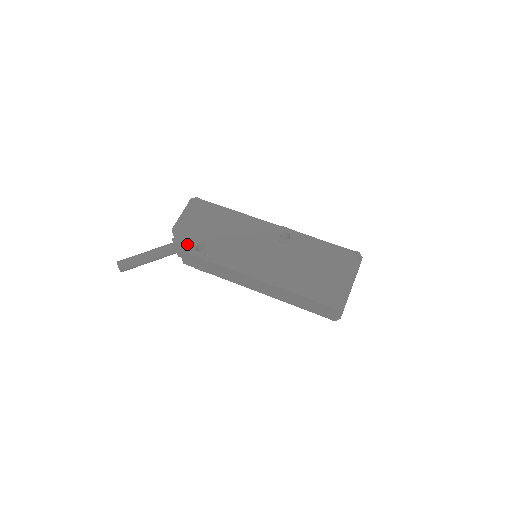
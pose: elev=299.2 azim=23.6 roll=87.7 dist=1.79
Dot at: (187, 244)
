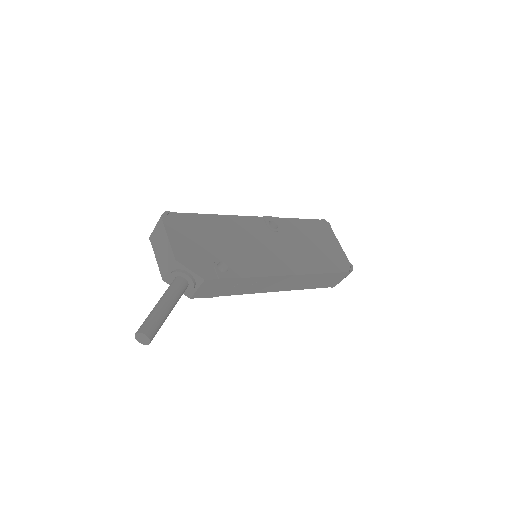
Dot at: (206, 269)
